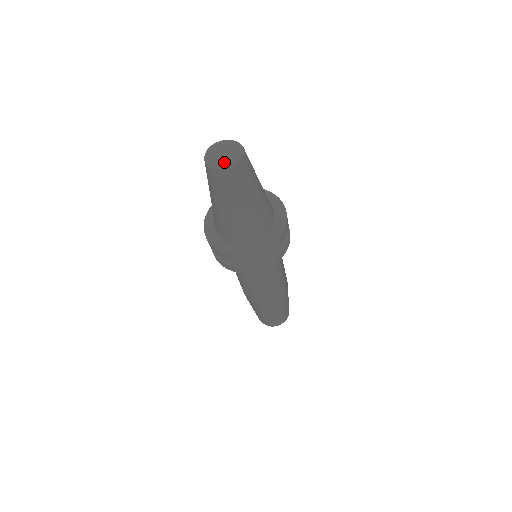
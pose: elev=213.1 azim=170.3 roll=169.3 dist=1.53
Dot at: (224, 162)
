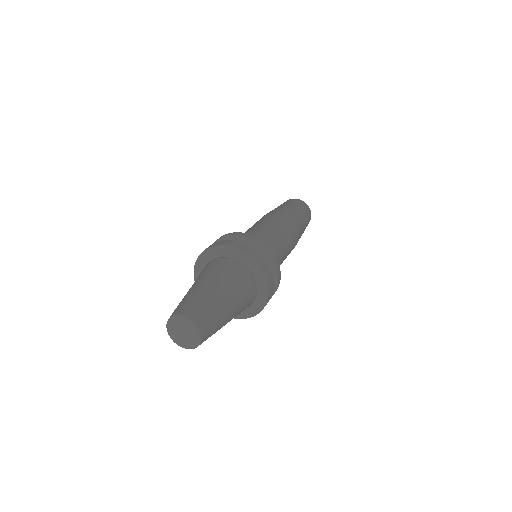
Dot at: (176, 336)
